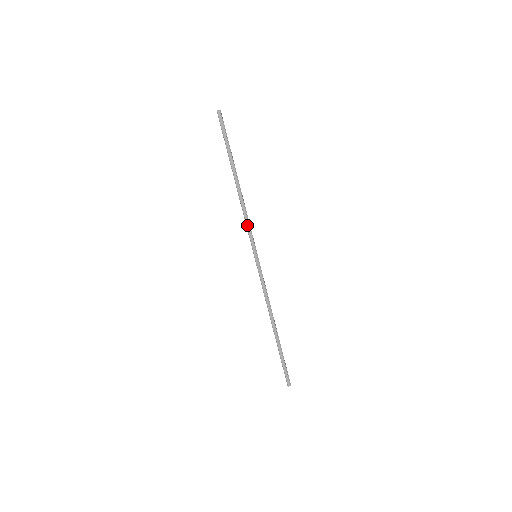
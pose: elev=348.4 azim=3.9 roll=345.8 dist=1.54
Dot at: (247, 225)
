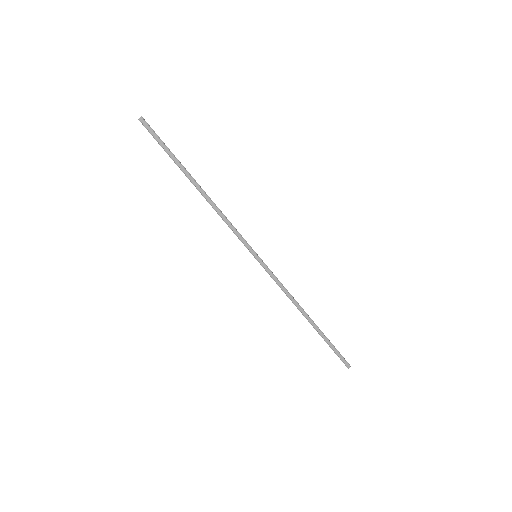
Dot at: (232, 228)
